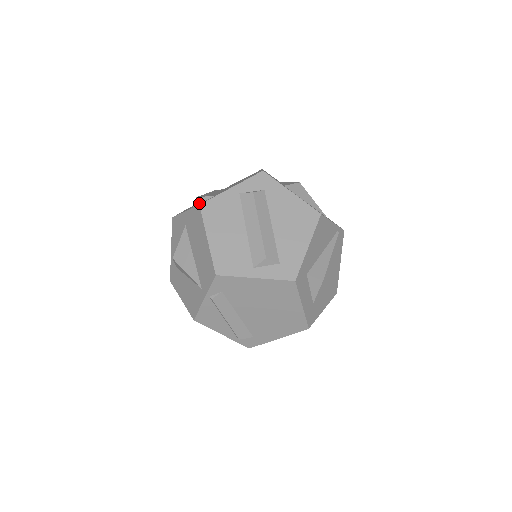
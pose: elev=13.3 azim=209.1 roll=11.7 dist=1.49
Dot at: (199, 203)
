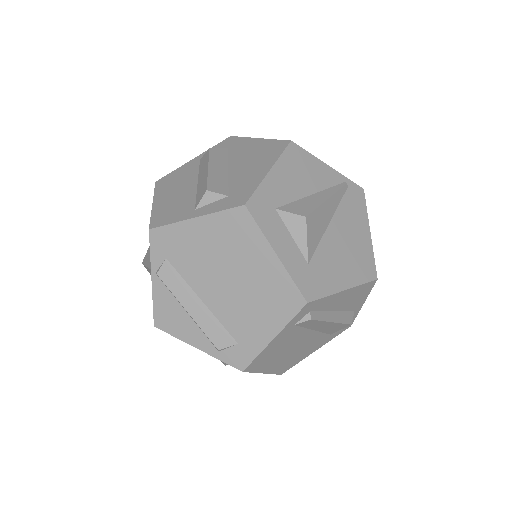
Dot at: occluded
